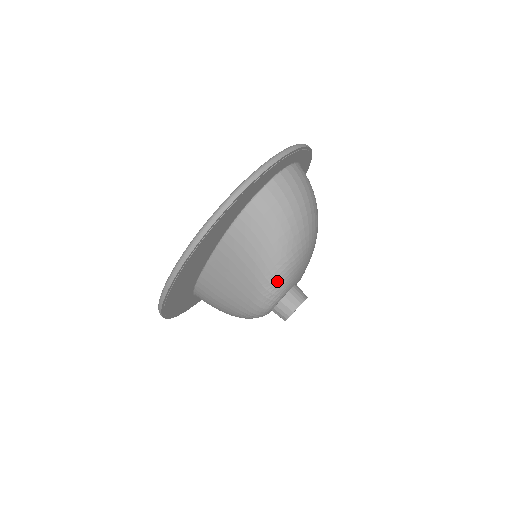
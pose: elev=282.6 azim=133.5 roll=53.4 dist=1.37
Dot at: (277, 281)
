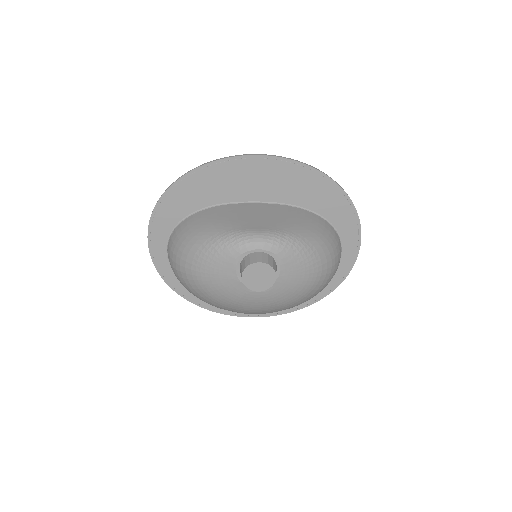
Dot at: (293, 241)
